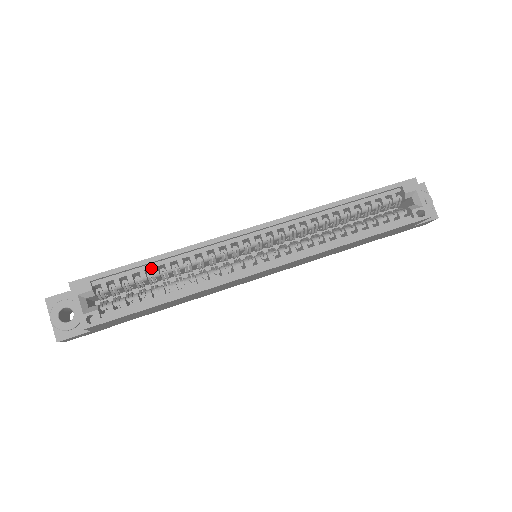
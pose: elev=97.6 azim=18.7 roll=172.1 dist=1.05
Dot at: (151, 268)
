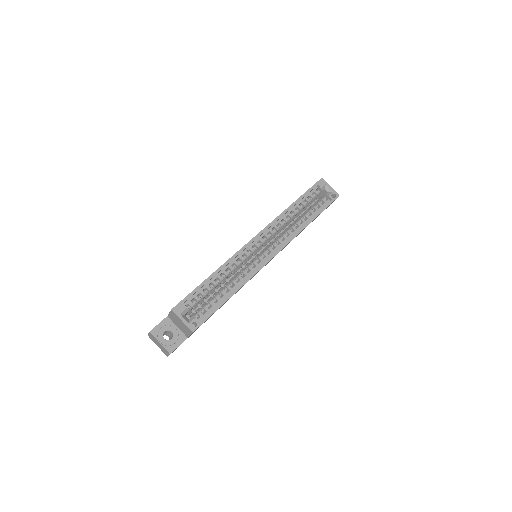
Dot at: (211, 283)
